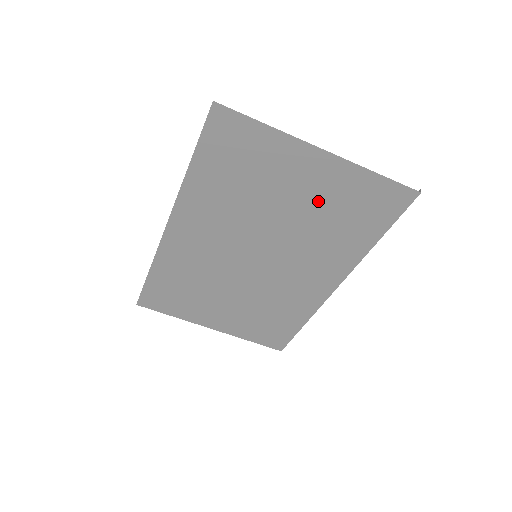
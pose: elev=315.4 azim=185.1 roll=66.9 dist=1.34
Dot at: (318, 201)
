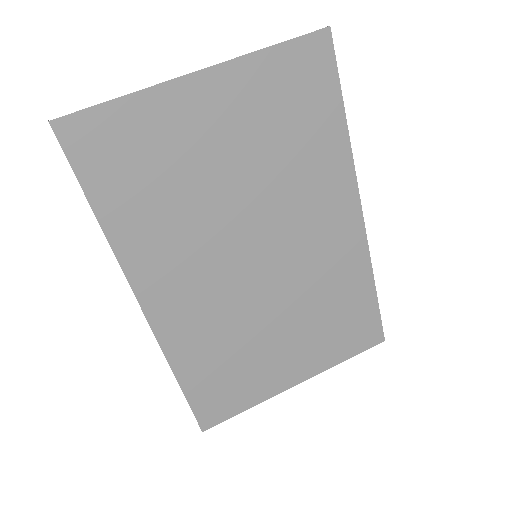
Dot at: (250, 133)
